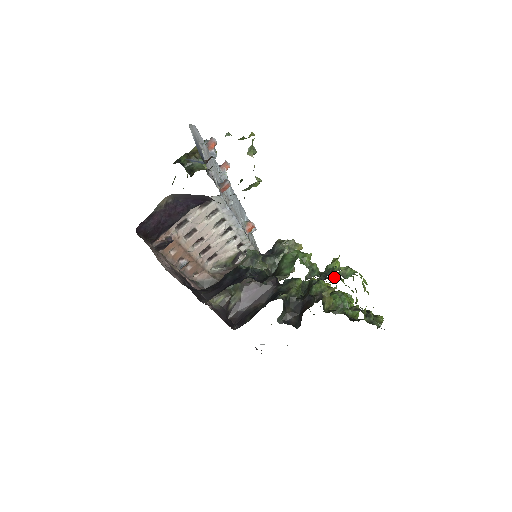
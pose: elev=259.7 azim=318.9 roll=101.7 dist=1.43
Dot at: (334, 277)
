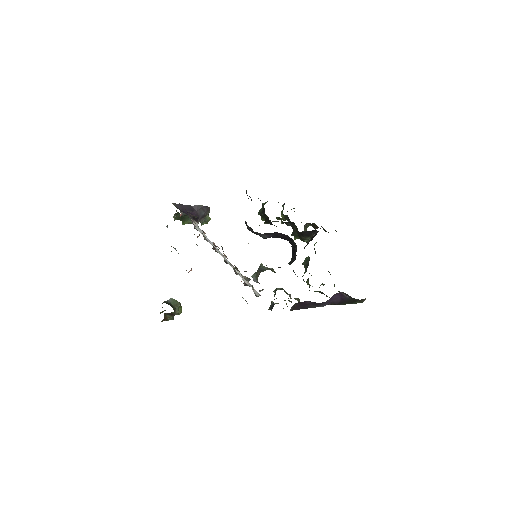
Dot at: occluded
